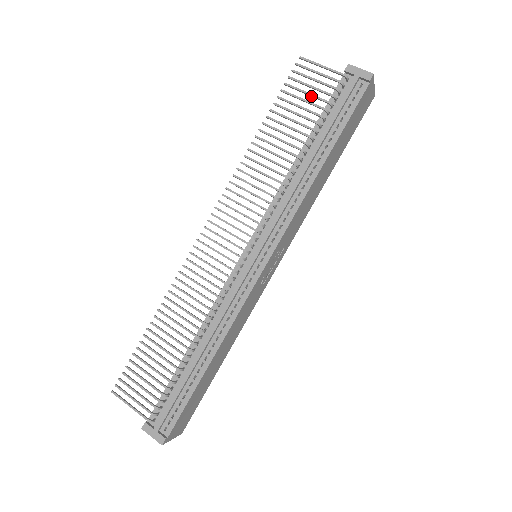
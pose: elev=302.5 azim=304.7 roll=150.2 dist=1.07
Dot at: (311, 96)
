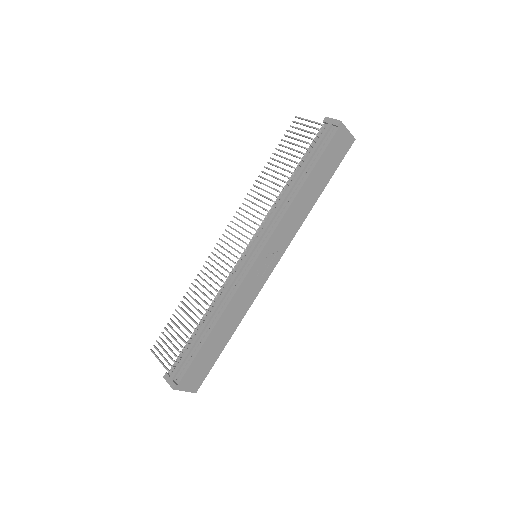
Dot at: occluded
